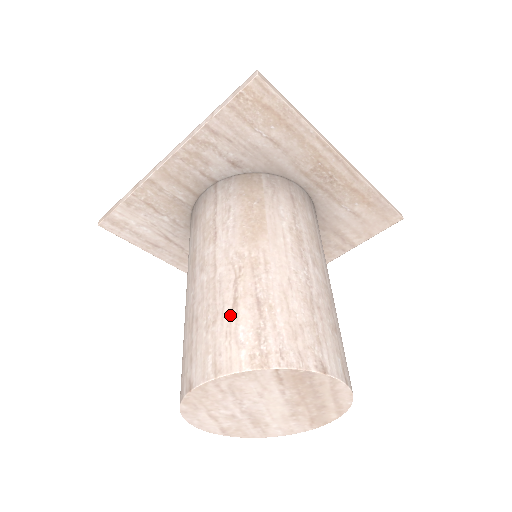
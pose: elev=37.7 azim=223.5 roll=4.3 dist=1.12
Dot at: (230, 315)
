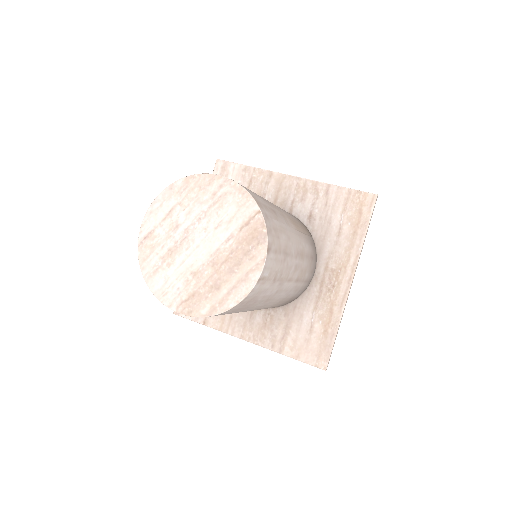
Dot at: occluded
